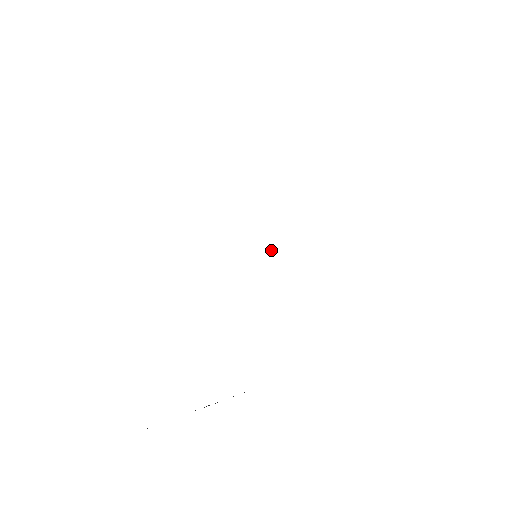
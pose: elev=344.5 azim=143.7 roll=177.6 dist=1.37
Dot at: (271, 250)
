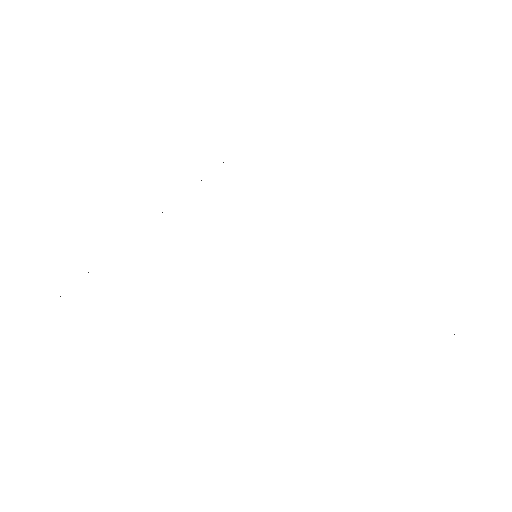
Dot at: occluded
